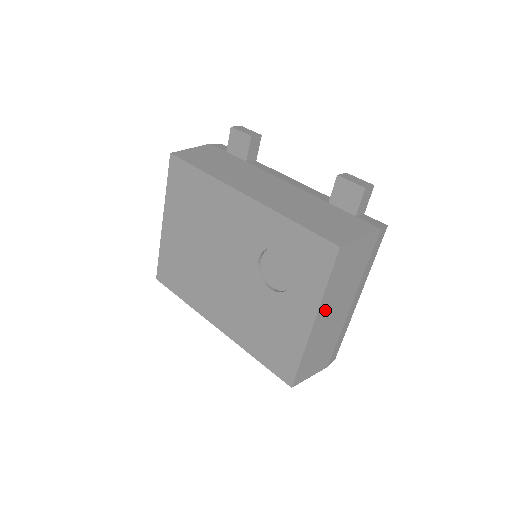
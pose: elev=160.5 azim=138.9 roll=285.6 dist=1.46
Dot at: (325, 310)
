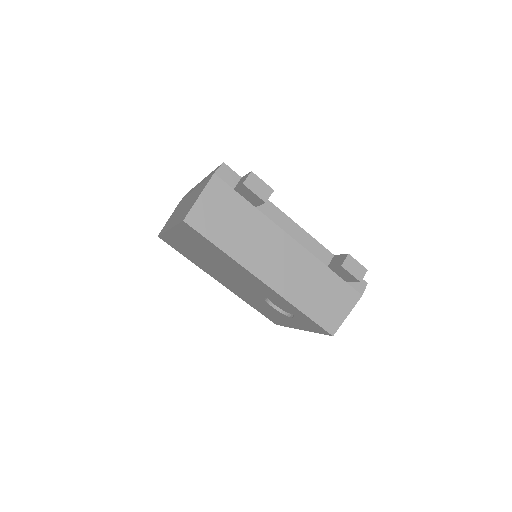
Dot at: occluded
